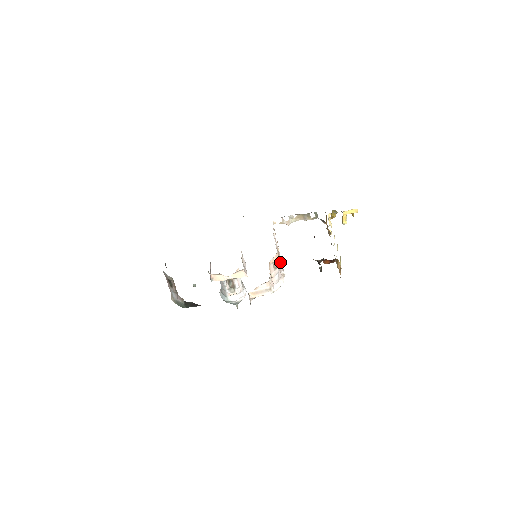
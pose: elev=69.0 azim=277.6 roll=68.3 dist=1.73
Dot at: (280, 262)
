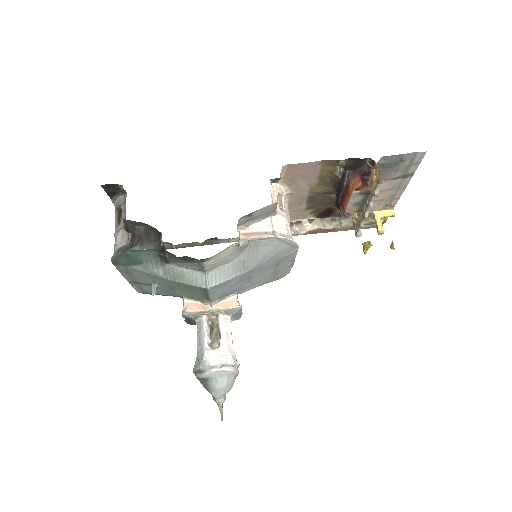
Dot at: occluded
